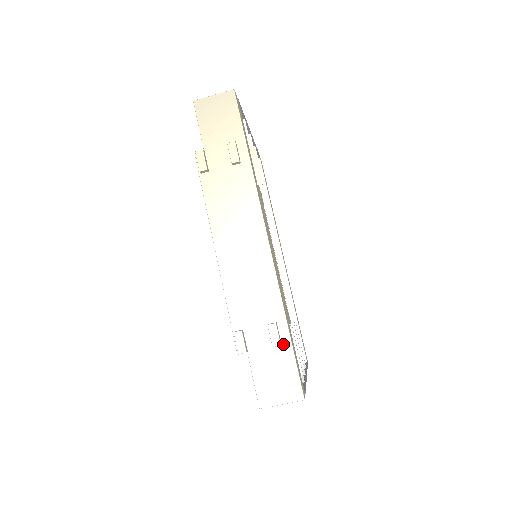
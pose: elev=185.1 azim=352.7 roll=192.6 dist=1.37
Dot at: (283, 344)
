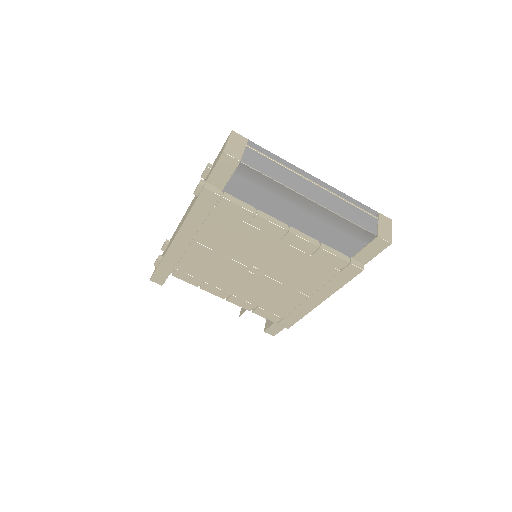
Dot at: (213, 164)
